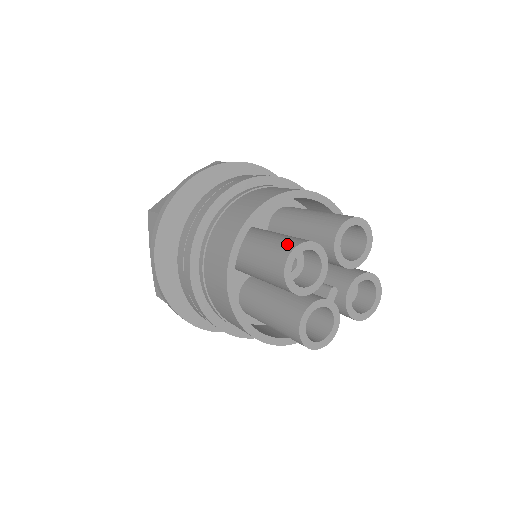
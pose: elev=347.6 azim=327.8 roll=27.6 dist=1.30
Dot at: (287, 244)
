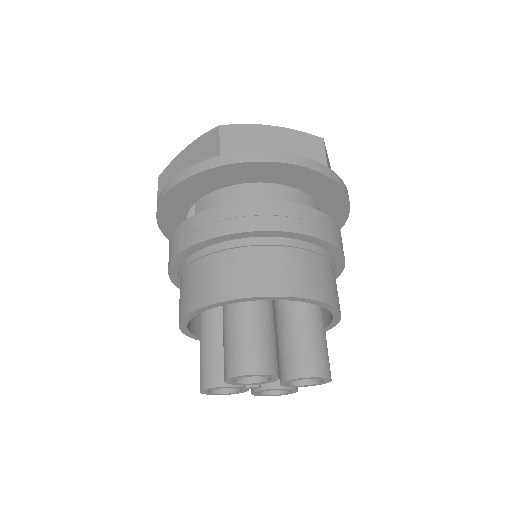
Dot at: (259, 360)
